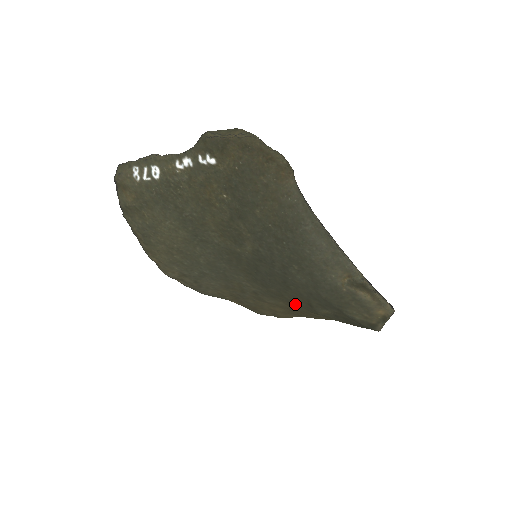
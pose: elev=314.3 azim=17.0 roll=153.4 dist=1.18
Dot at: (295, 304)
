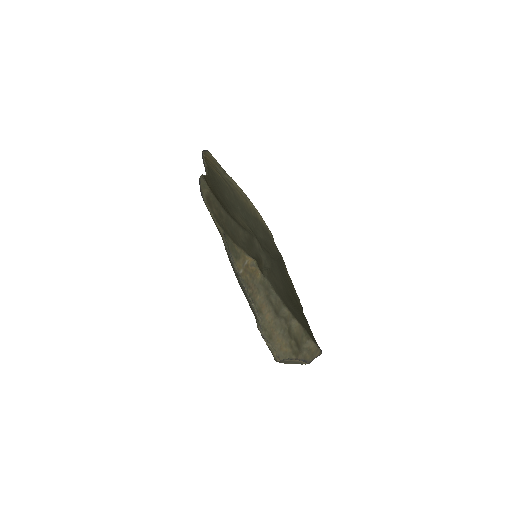
Dot at: occluded
